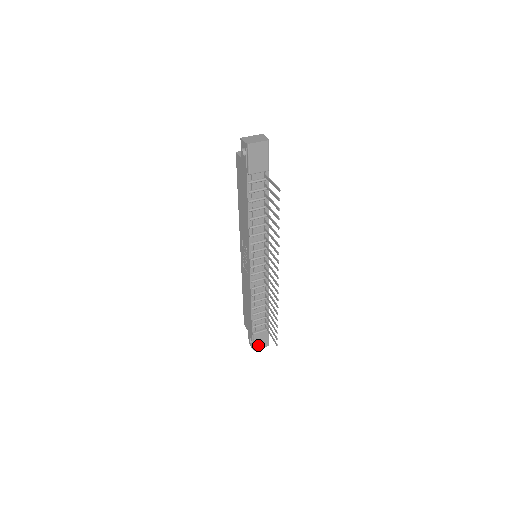
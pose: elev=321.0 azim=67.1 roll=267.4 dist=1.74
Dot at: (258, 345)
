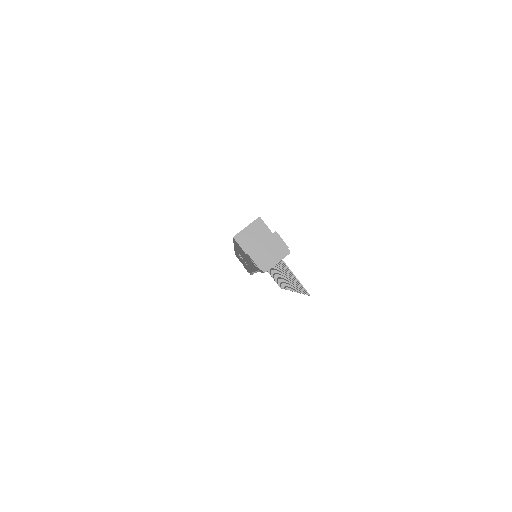
Dot at: occluded
